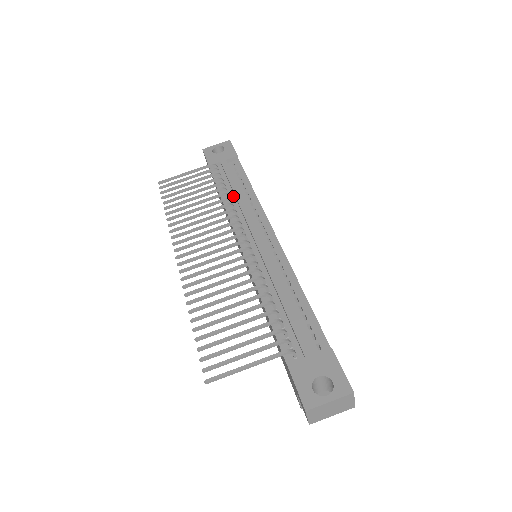
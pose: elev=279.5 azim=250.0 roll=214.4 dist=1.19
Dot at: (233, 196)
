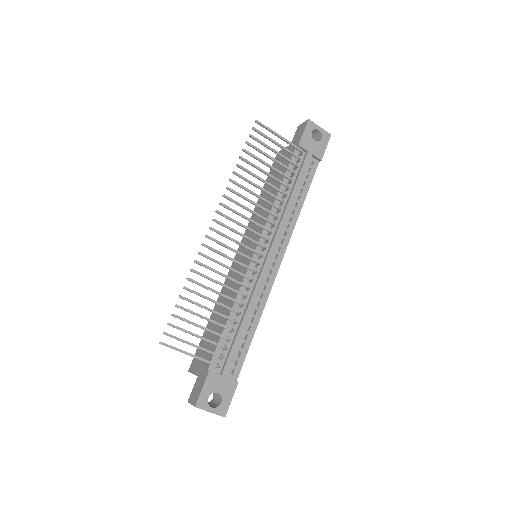
Dot at: (287, 196)
